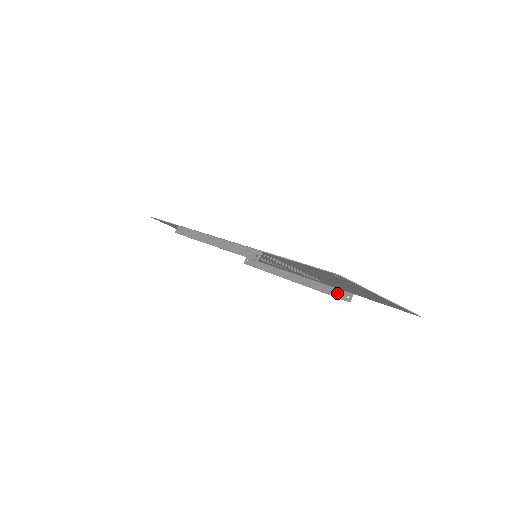
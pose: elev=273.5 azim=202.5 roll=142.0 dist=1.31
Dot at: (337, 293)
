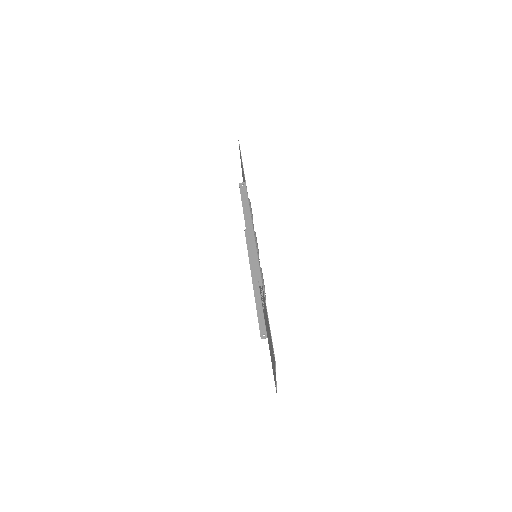
Dot at: (262, 325)
